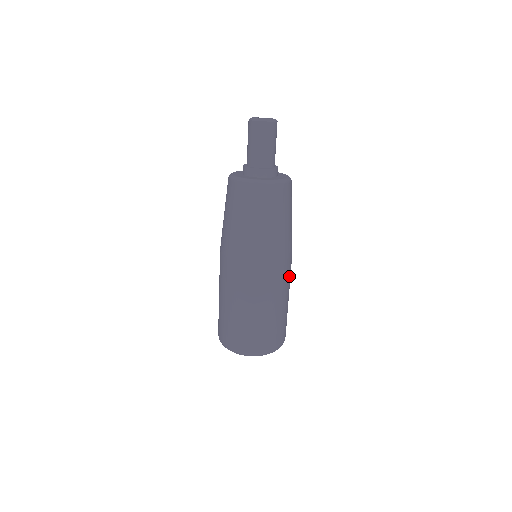
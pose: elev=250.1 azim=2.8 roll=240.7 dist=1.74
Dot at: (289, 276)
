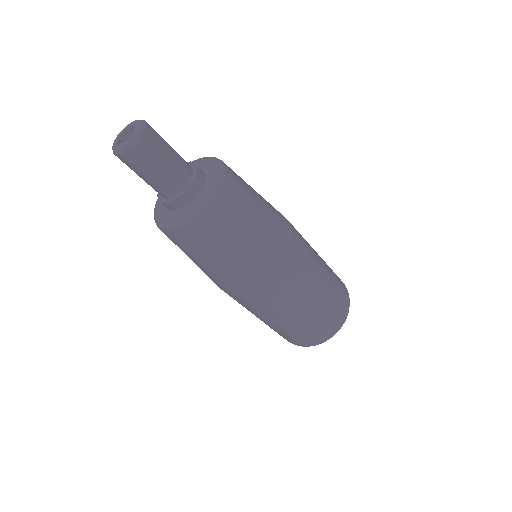
Dot at: (299, 278)
